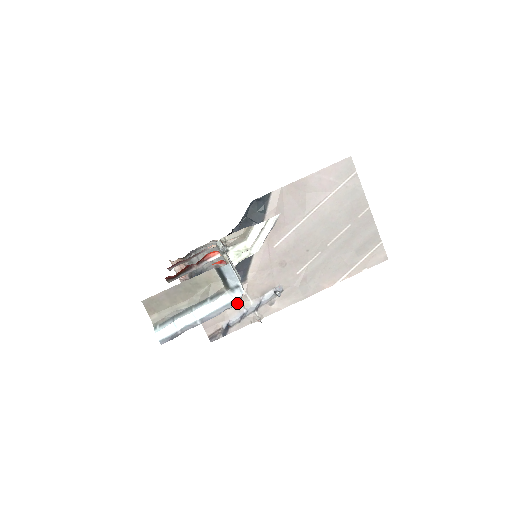
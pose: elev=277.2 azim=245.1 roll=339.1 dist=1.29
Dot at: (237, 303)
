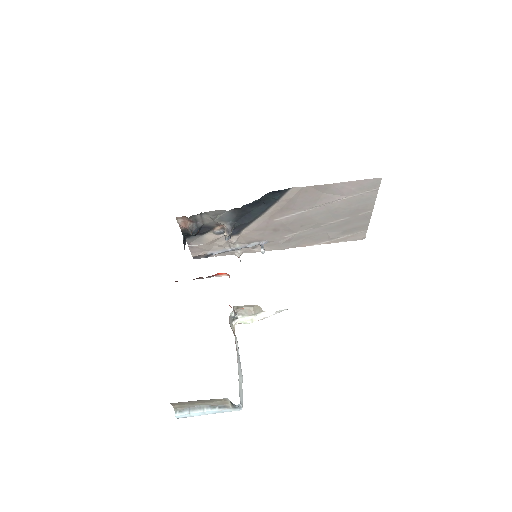
Dot at: (225, 244)
